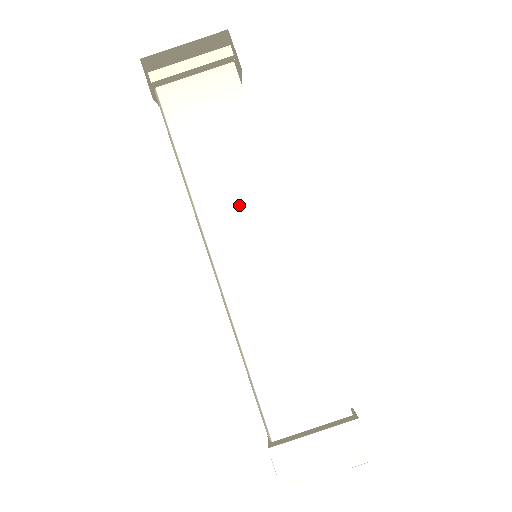
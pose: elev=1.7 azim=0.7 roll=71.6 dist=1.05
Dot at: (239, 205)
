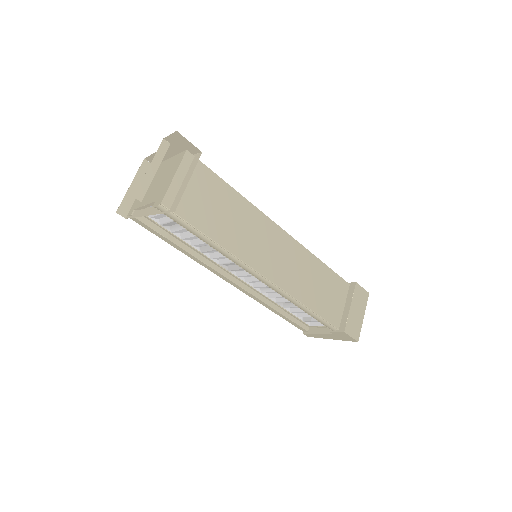
Dot at: (252, 234)
